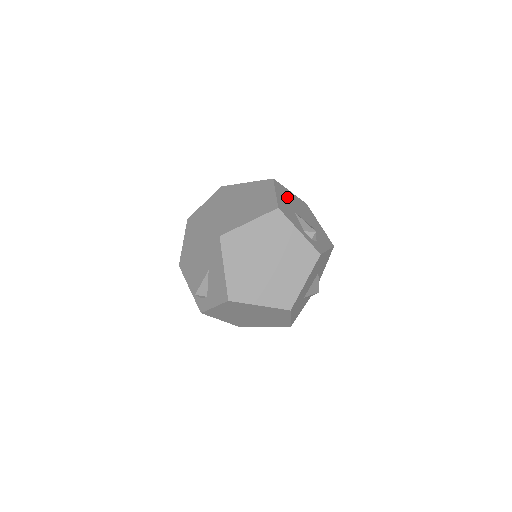
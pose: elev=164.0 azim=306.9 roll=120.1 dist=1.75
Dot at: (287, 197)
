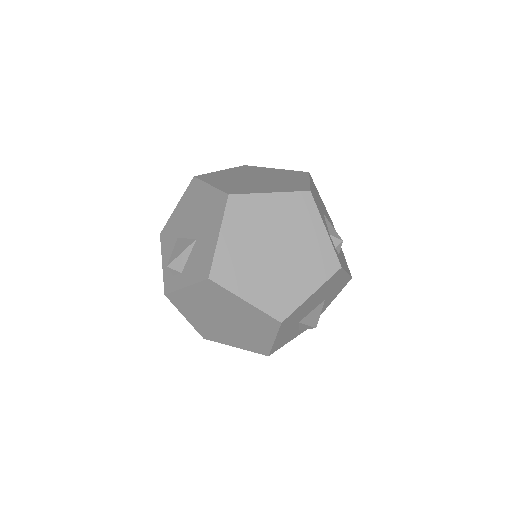
Dot at: (318, 197)
